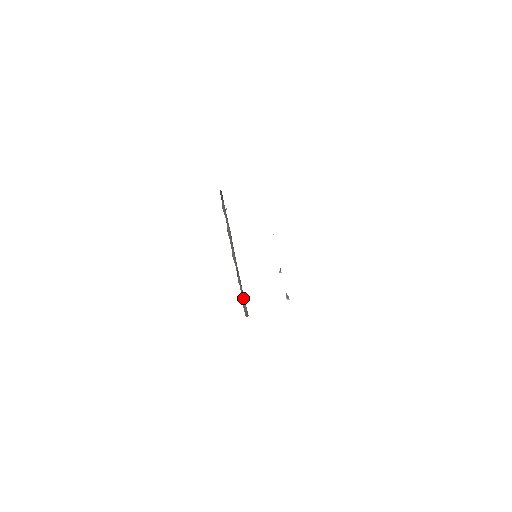
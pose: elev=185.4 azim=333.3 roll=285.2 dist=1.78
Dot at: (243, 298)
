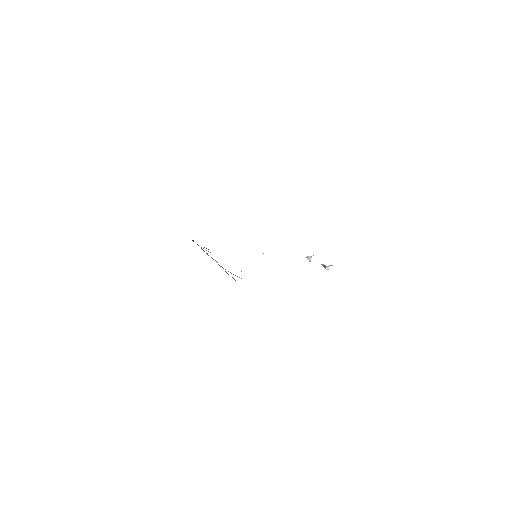
Dot at: occluded
